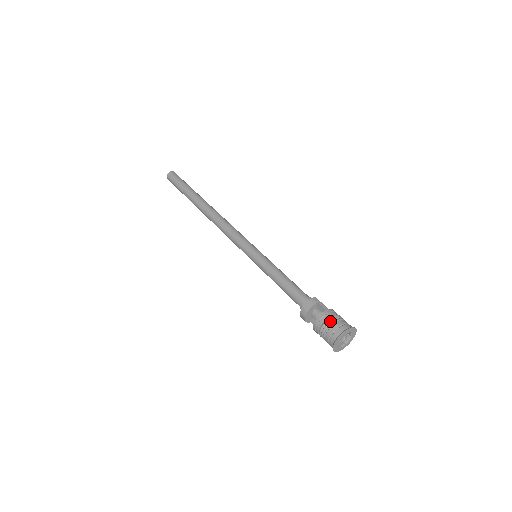
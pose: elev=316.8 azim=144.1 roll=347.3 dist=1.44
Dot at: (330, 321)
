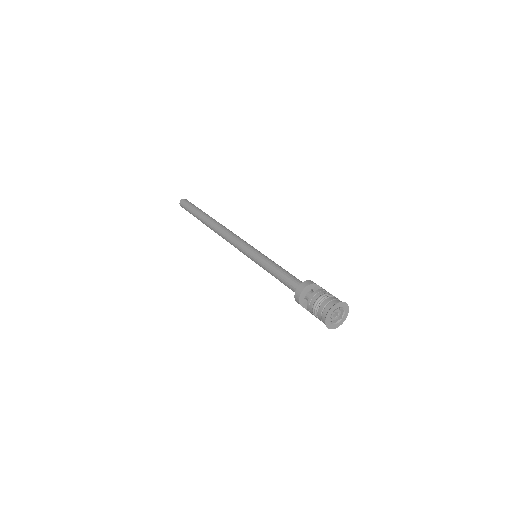
Dot at: (328, 294)
